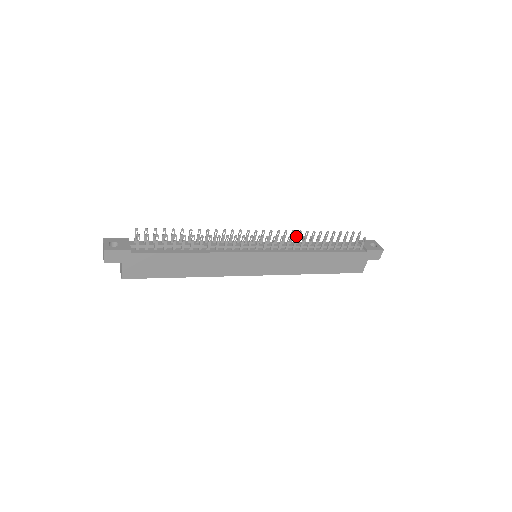
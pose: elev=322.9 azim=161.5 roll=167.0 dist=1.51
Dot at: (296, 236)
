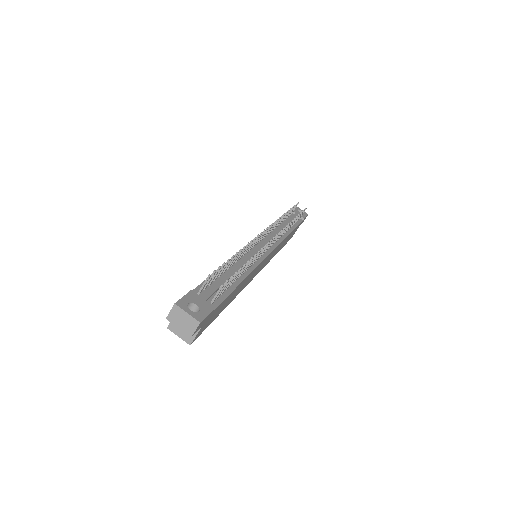
Dot at: (286, 226)
